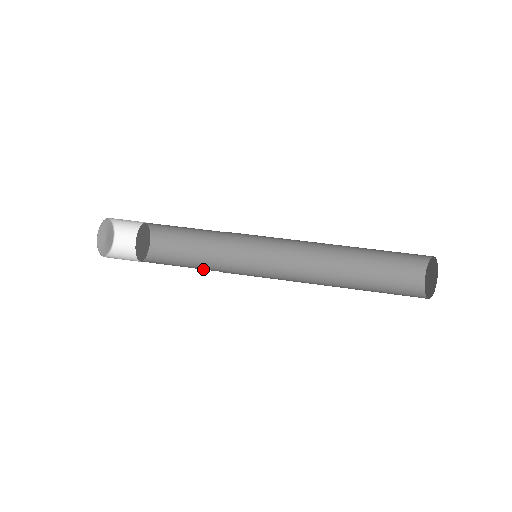
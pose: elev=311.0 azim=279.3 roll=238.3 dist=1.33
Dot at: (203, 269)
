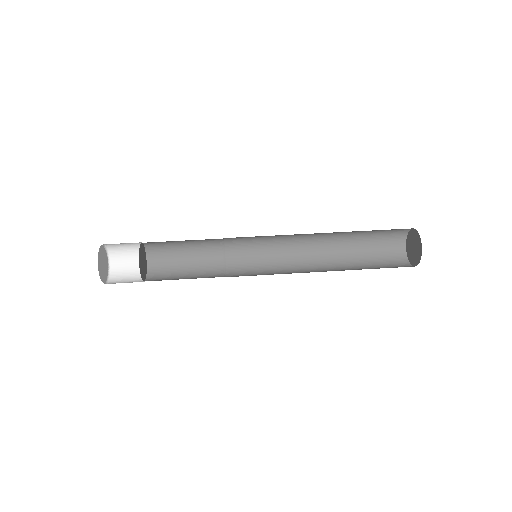
Dot at: occluded
